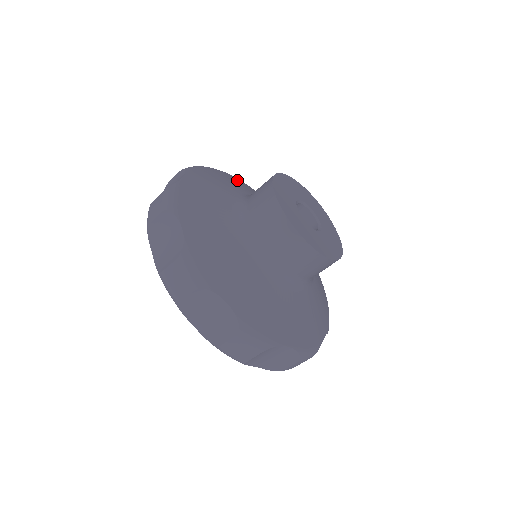
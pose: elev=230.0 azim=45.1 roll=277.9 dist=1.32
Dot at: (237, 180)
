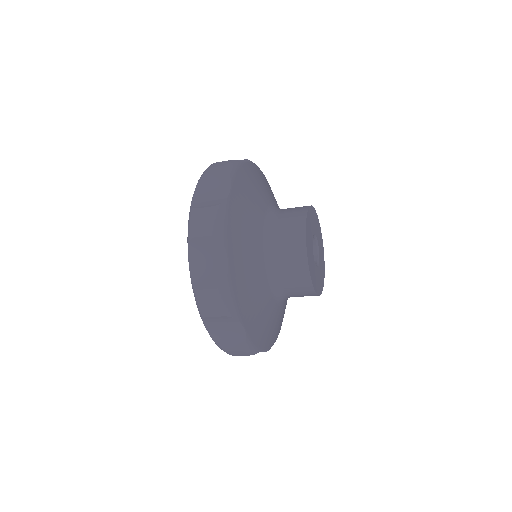
Dot at: (259, 174)
